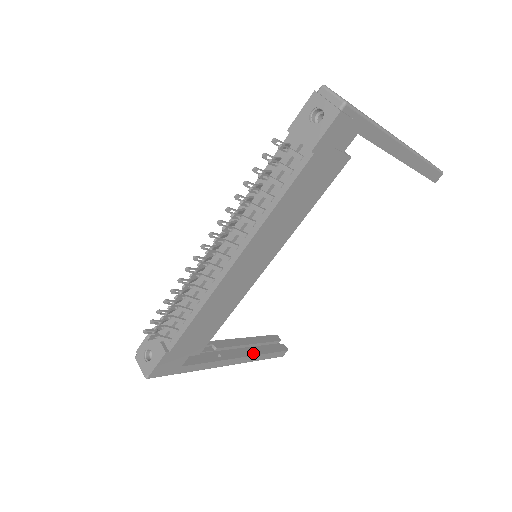
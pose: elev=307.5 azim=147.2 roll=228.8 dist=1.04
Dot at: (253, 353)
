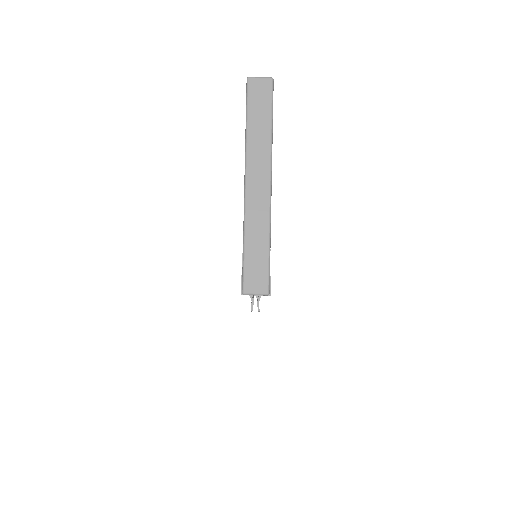
Dot at: occluded
